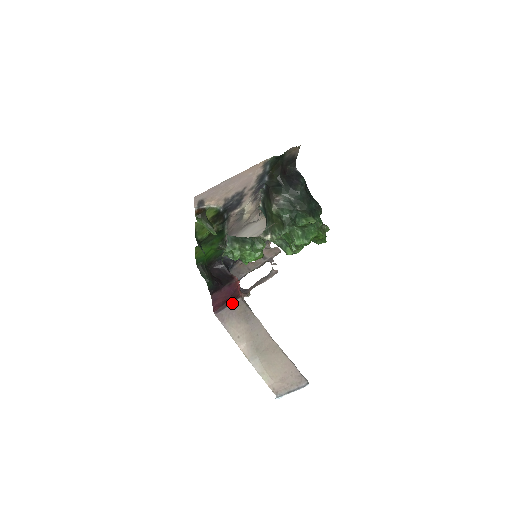
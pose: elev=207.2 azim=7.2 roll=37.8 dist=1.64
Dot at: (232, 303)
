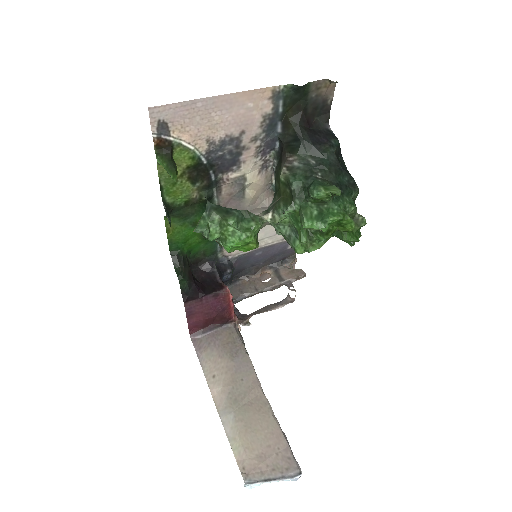
Dot at: (219, 328)
